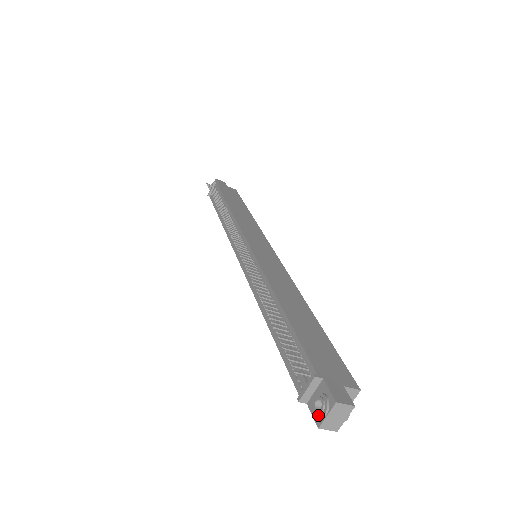
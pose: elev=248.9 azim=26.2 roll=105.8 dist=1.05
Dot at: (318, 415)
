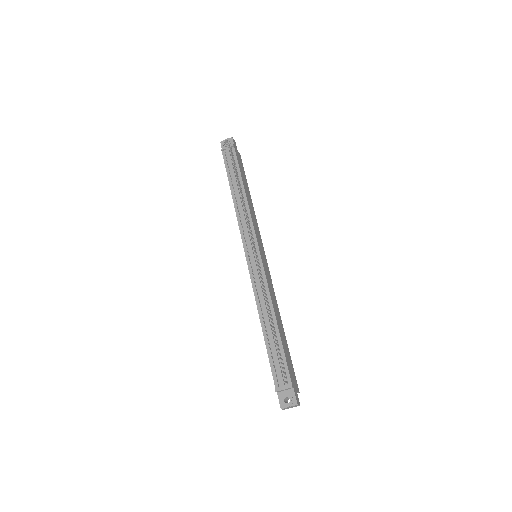
Dot at: (284, 404)
